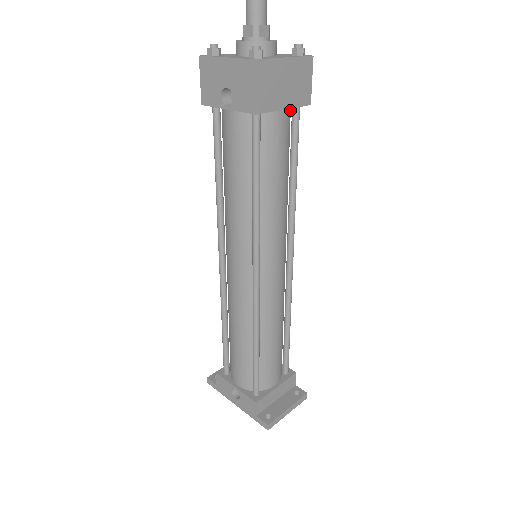
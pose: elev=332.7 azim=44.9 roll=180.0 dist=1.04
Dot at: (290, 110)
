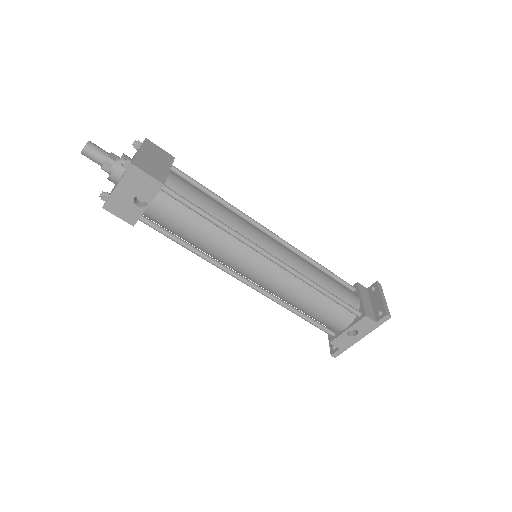
Dot at: (171, 171)
